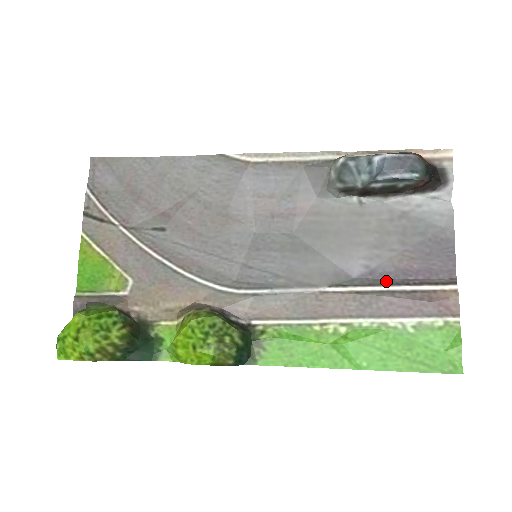
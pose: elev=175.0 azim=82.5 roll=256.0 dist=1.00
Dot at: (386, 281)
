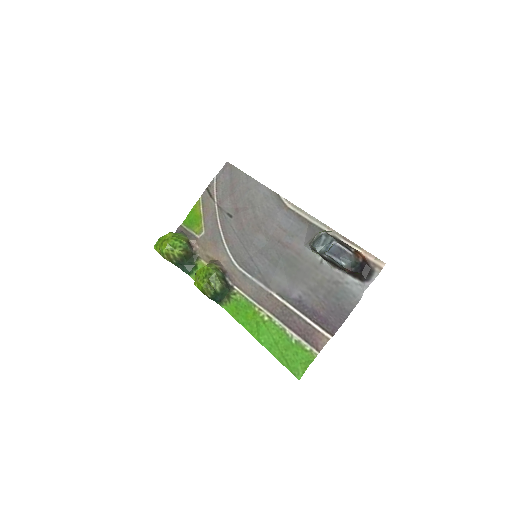
Dot at: (303, 310)
